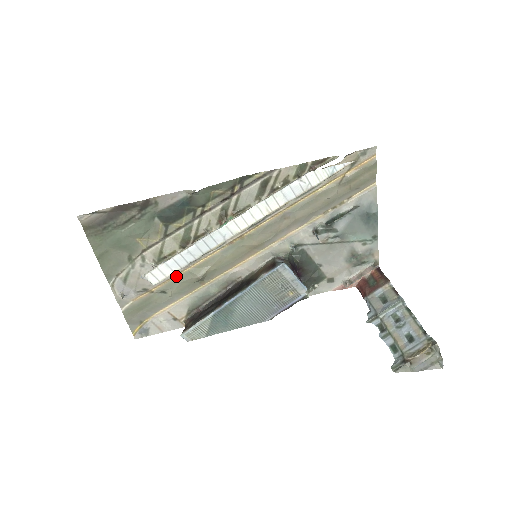
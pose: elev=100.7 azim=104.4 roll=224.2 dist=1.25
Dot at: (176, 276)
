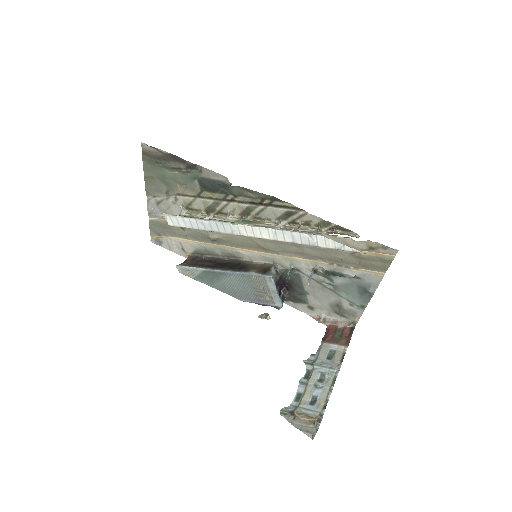
Dot at: occluded
